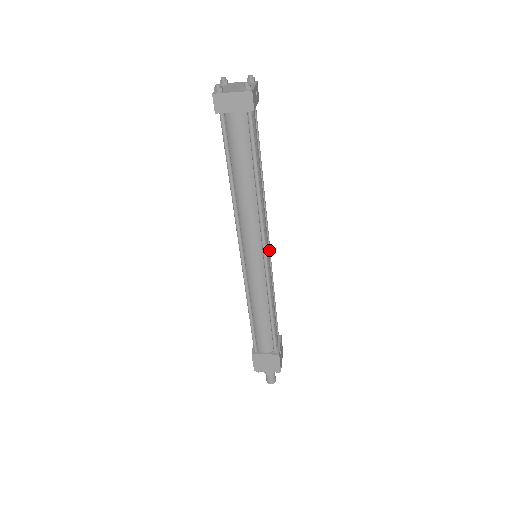
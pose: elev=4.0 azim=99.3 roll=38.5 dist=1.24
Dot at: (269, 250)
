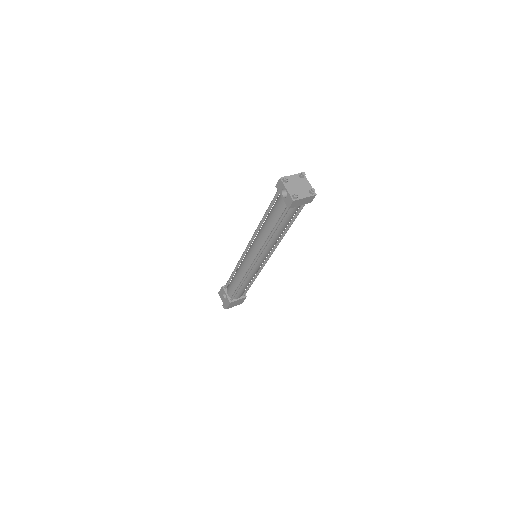
Dot at: occluded
